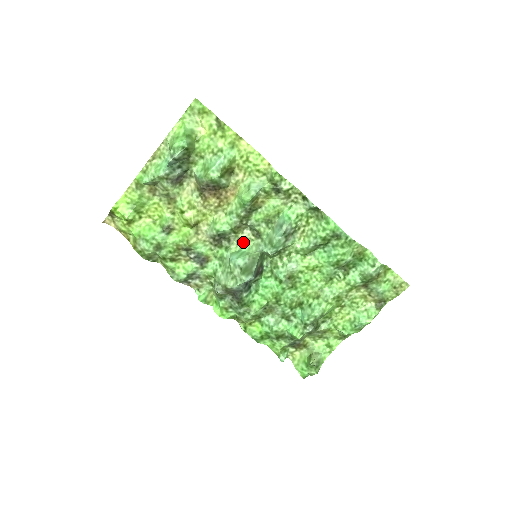
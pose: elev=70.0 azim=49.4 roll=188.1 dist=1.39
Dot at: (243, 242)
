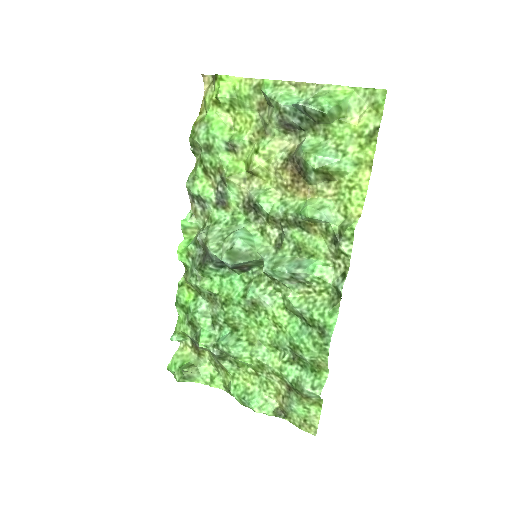
Dot at: (263, 234)
